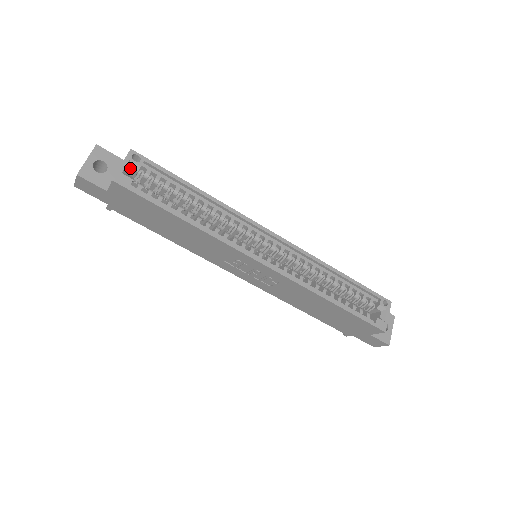
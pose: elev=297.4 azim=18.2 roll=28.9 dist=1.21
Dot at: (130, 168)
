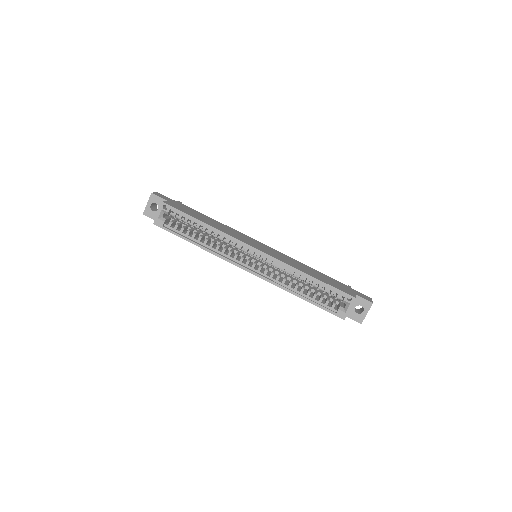
Dot at: (164, 213)
